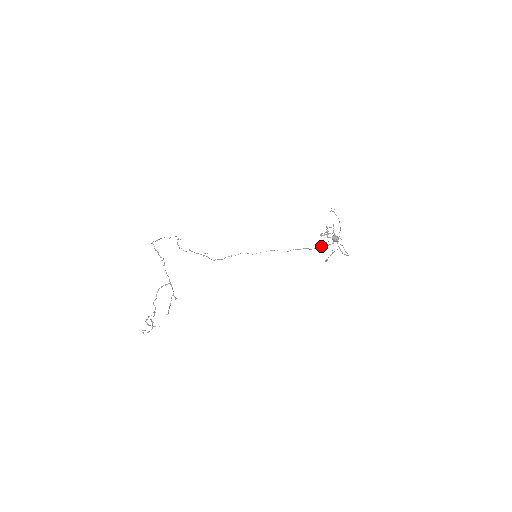
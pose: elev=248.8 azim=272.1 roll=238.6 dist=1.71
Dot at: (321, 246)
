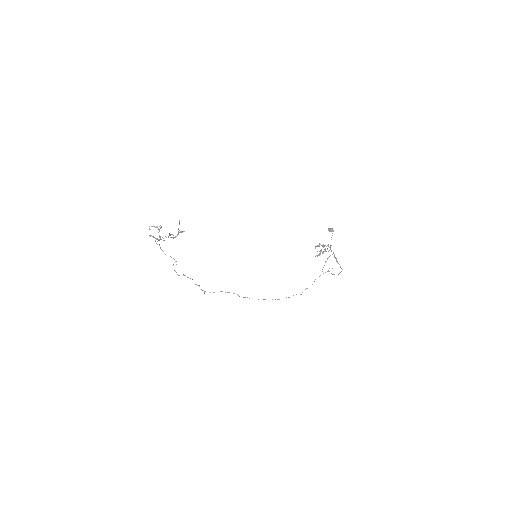
Dot at: occluded
